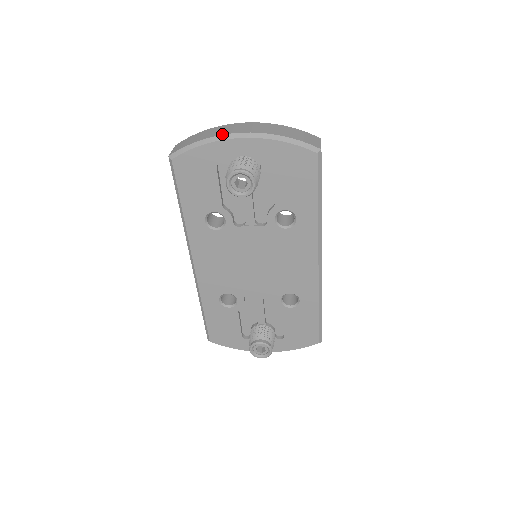
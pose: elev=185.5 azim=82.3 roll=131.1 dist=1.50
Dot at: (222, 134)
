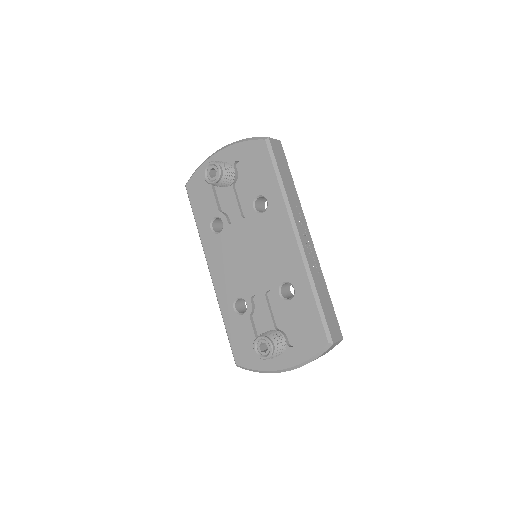
Dot at: (210, 156)
